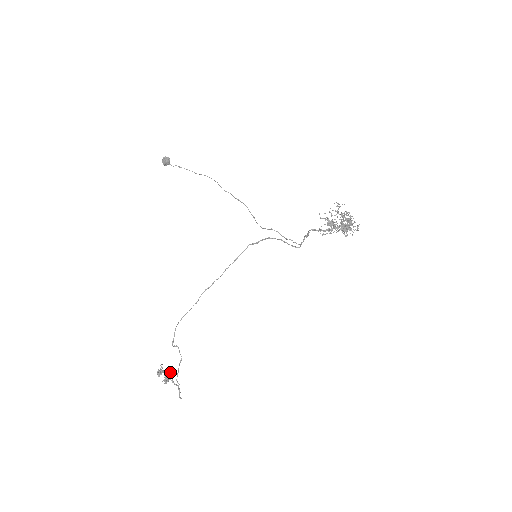
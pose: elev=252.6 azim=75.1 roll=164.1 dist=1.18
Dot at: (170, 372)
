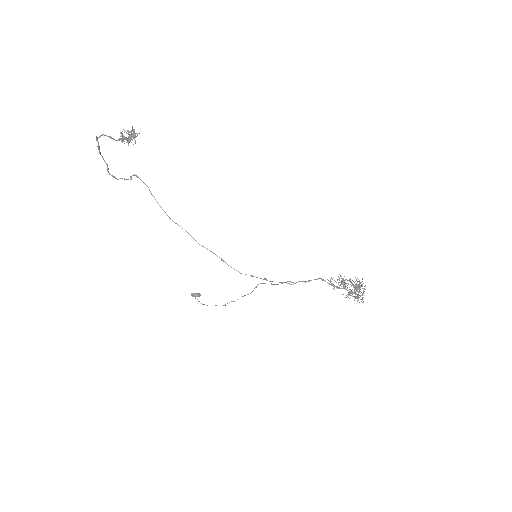
Dot at: occluded
